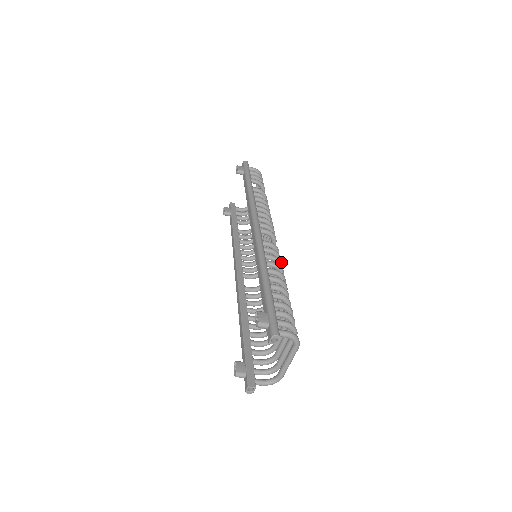
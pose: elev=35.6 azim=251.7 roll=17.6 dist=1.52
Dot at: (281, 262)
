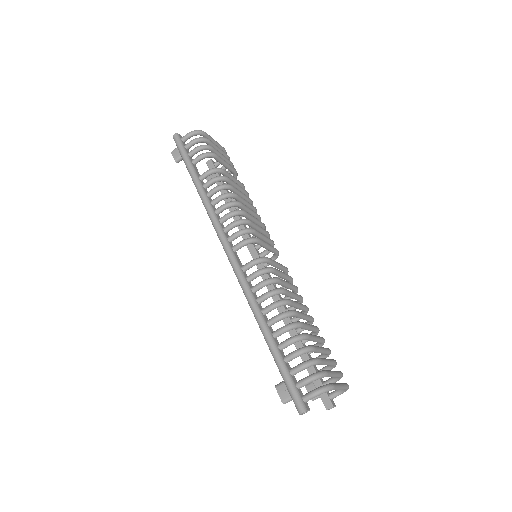
Dot at: (272, 279)
